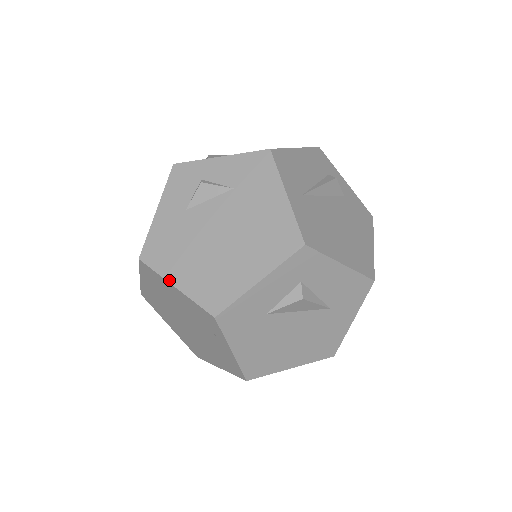
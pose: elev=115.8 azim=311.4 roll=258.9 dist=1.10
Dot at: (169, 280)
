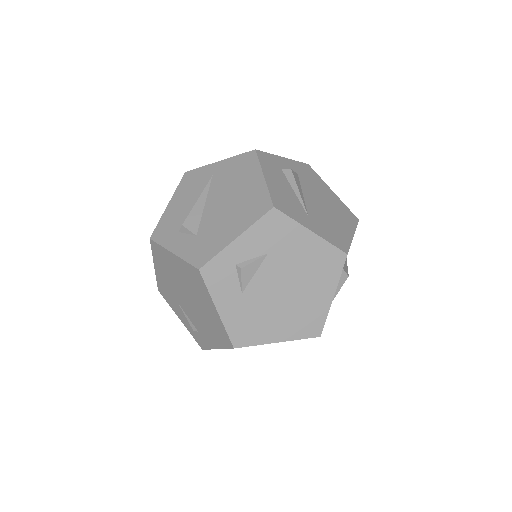
Dot at: (270, 342)
